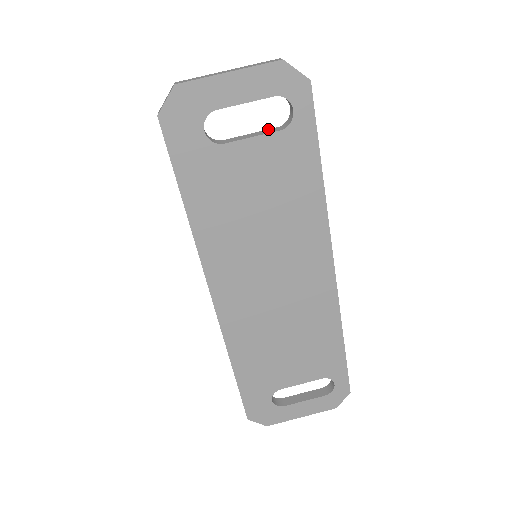
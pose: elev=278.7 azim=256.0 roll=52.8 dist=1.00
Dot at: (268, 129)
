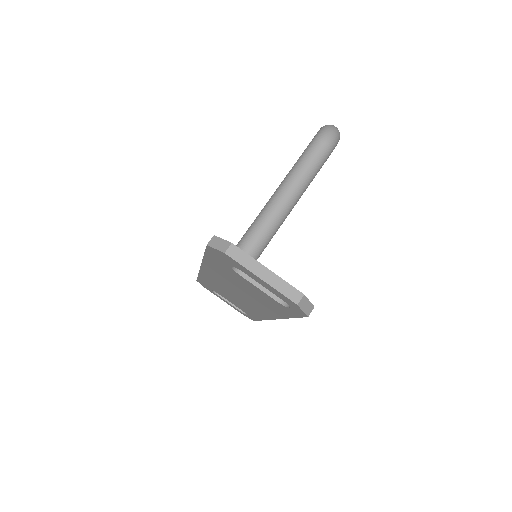
Dot at: occluded
